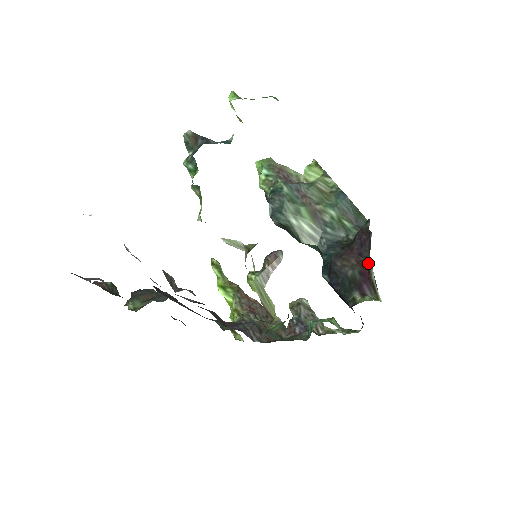
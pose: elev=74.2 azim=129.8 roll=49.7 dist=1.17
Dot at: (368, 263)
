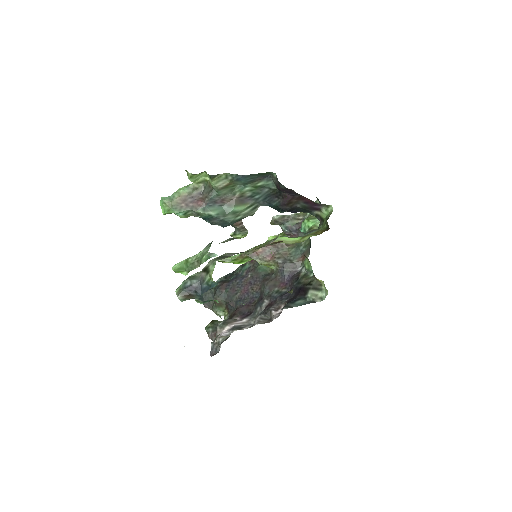
Dot at: (304, 197)
